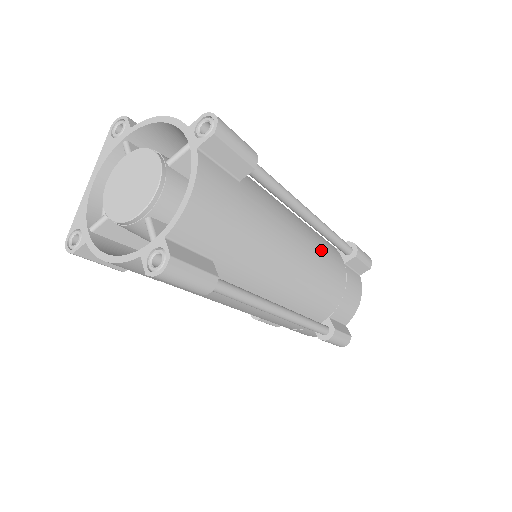
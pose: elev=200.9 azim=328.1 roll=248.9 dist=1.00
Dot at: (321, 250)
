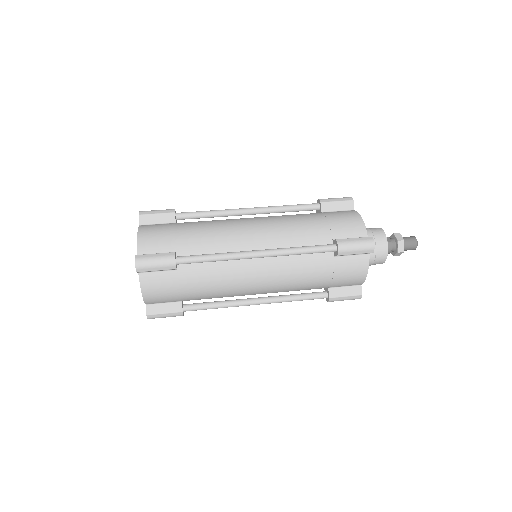
Dot at: (287, 264)
